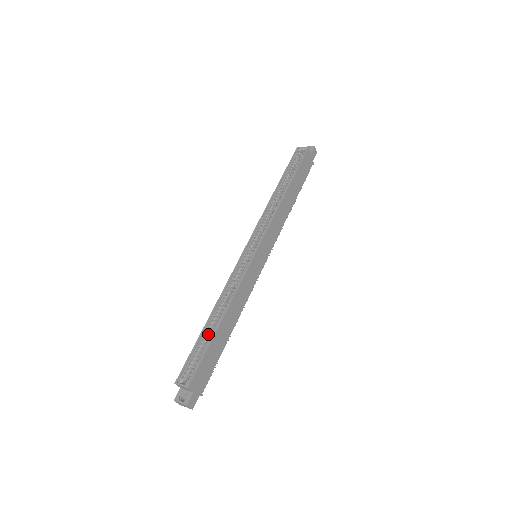
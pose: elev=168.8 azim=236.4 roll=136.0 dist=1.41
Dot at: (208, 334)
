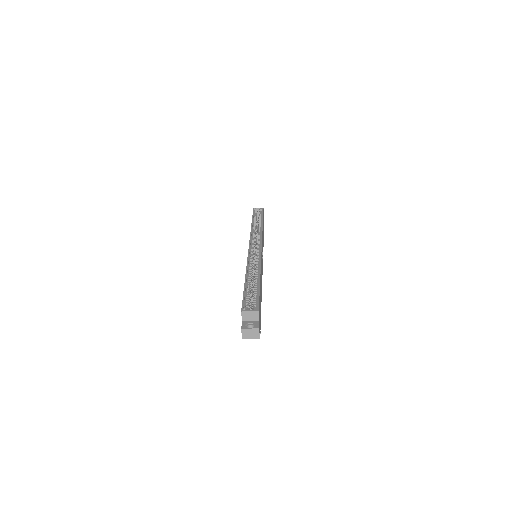
Dot at: (250, 287)
